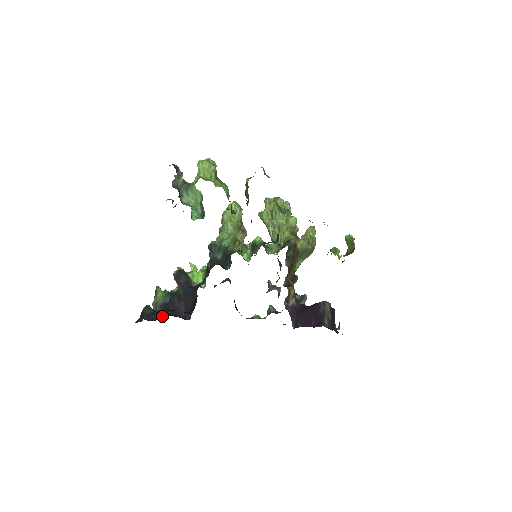
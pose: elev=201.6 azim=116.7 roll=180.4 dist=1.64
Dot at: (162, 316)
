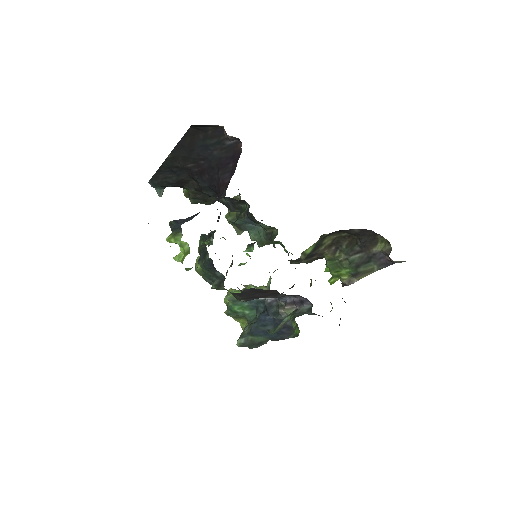
Dot at: occluded
